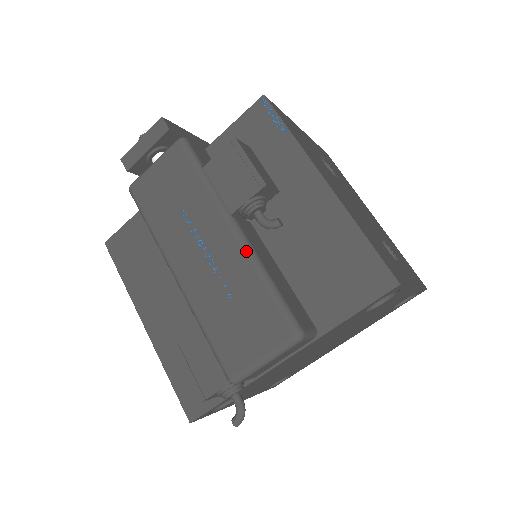
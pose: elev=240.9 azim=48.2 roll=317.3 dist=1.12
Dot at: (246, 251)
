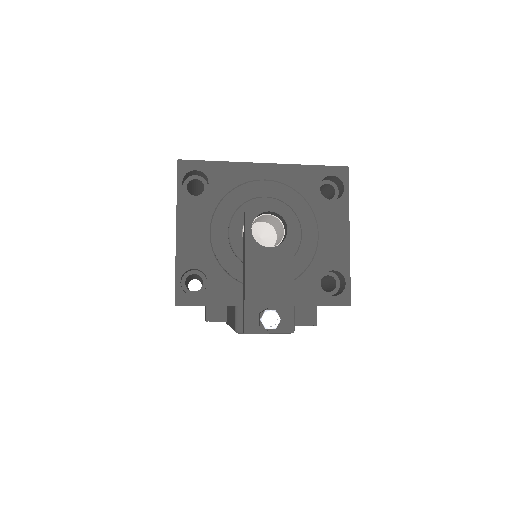
Dot at: occluded
